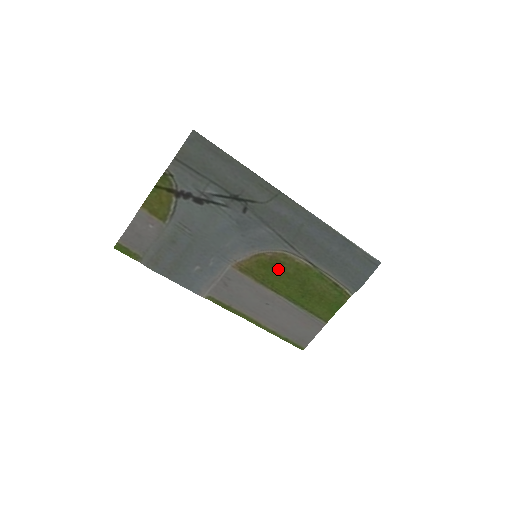
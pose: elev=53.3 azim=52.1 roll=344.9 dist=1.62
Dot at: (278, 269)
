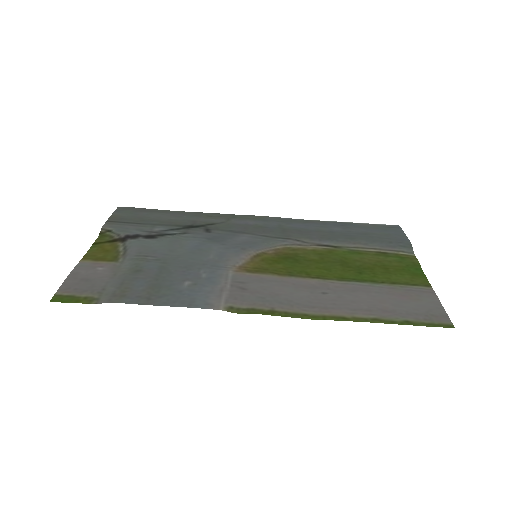
Dot at: (296, 260)
